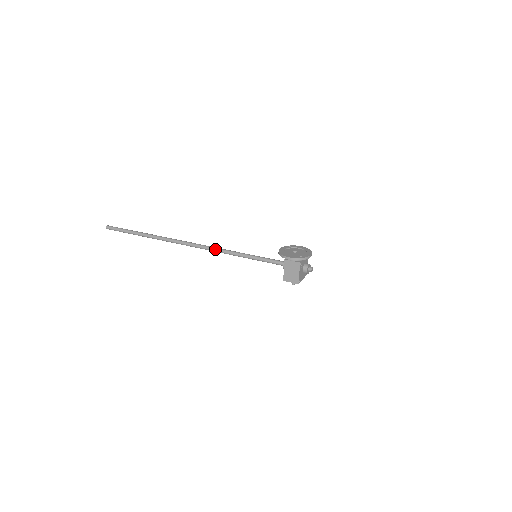
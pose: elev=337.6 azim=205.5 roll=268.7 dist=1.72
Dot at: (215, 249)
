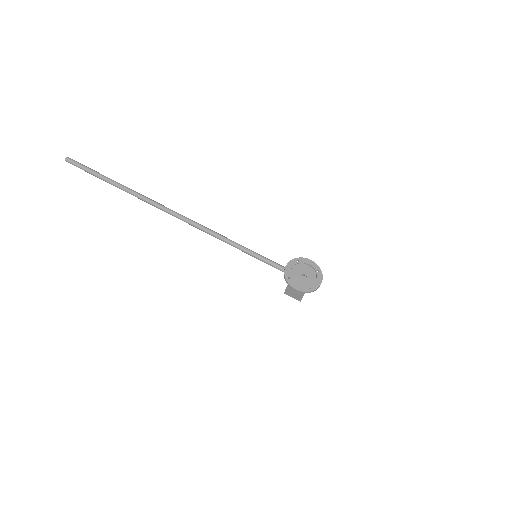
Dot at: (207, 232)
